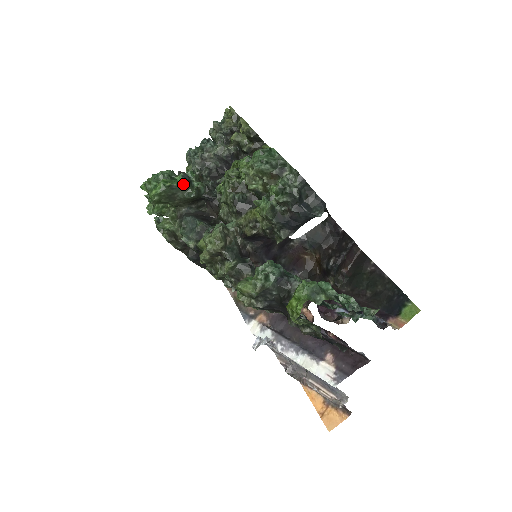
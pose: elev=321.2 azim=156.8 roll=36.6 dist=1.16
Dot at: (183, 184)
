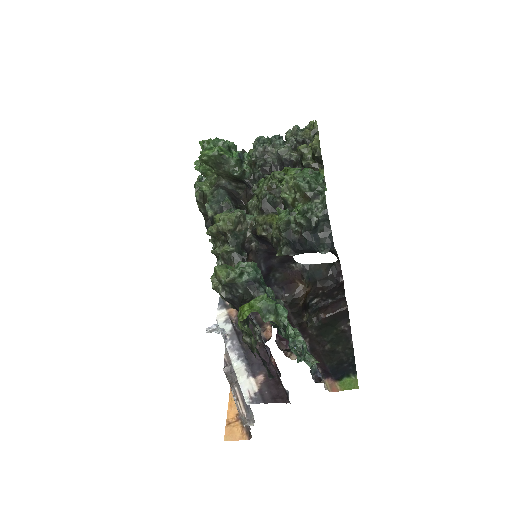
Dot at: (234, 160)
